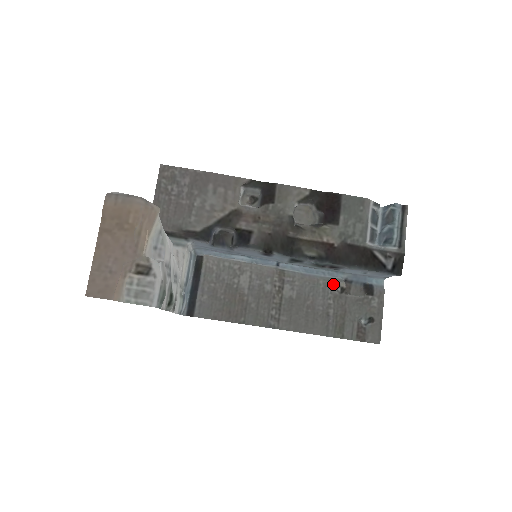
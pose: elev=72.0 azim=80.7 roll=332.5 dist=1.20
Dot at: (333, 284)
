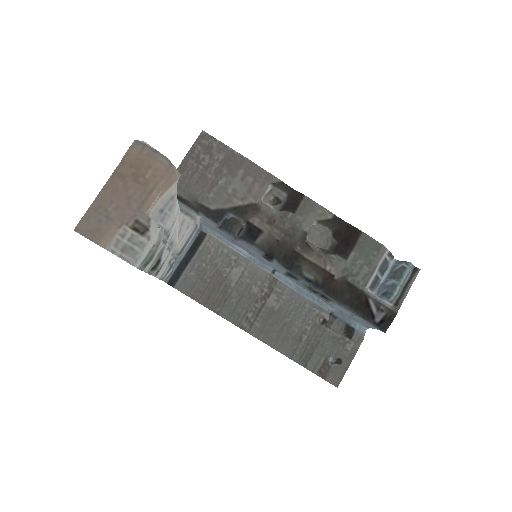
Dot at: (318, 312)
